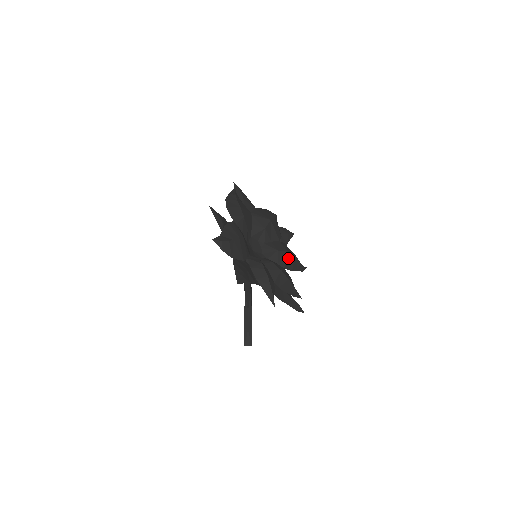
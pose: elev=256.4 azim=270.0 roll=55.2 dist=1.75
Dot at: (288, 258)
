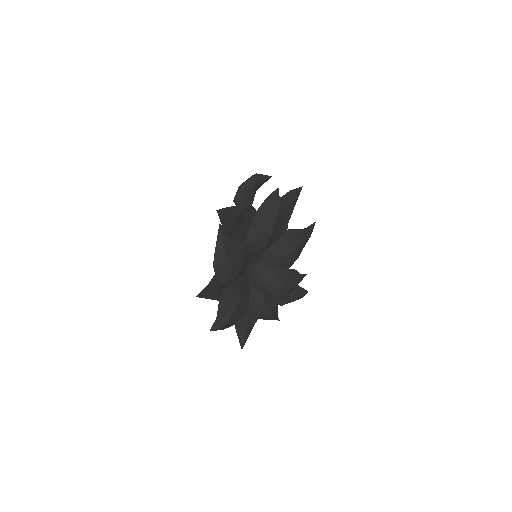
Dot at: (293, 256)
